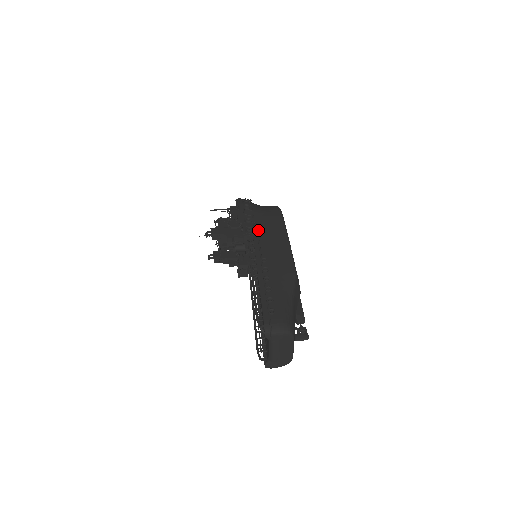
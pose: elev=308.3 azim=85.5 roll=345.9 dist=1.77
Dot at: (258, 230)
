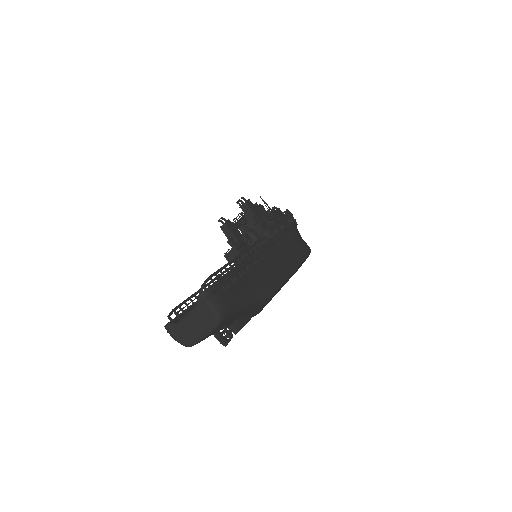
Dot at: (281, 239)
